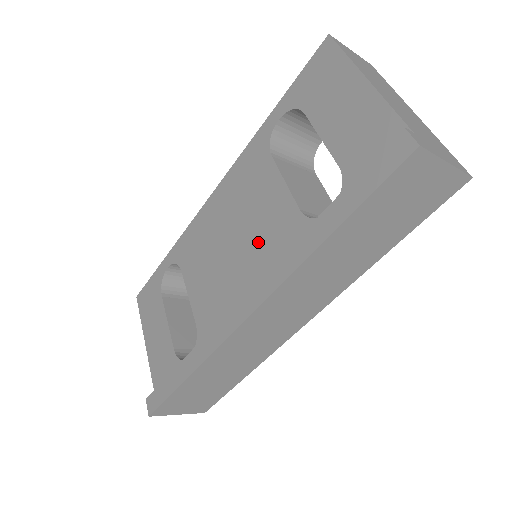
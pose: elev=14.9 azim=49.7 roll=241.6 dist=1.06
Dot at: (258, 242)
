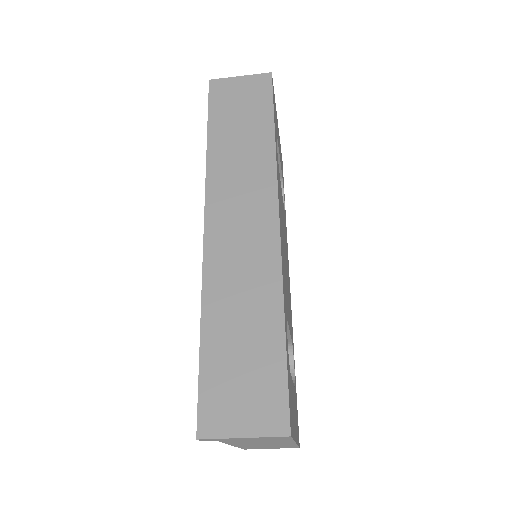
Dot at: occluded
